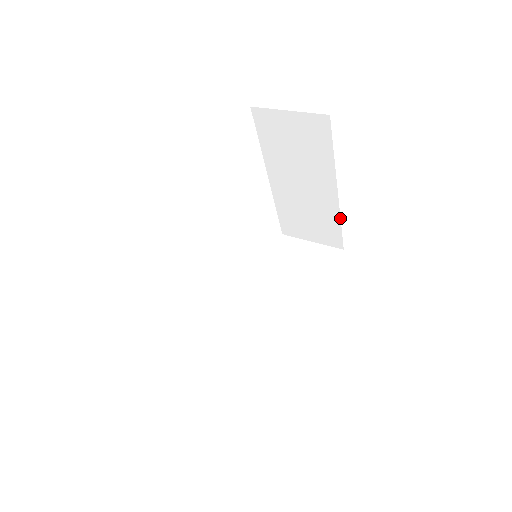
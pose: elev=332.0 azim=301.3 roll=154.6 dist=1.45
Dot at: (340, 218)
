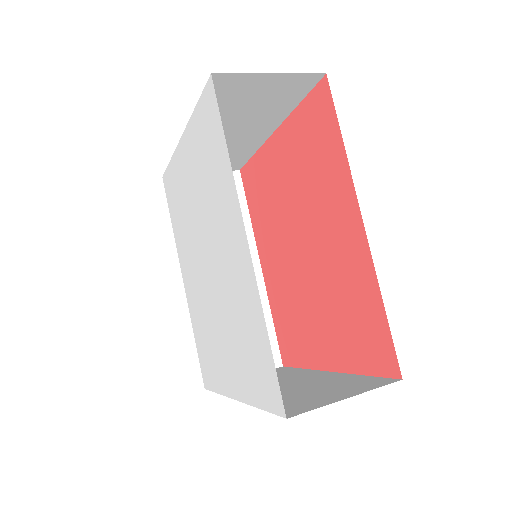
Dot at: (257, 150)
